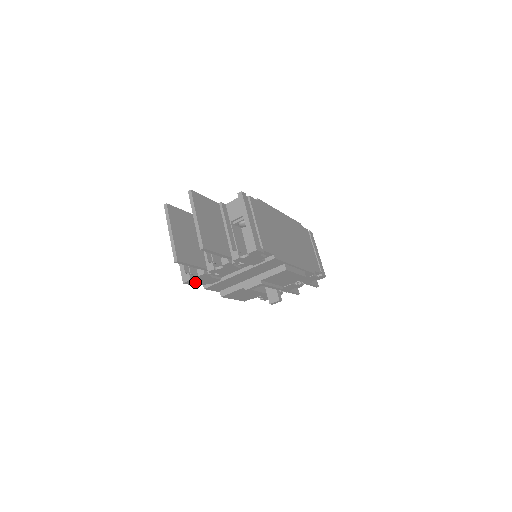
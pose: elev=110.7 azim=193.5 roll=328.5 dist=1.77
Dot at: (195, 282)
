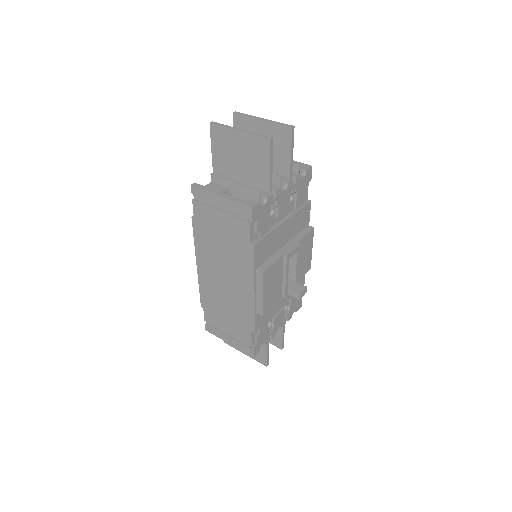
Dot at: (257, 216)
